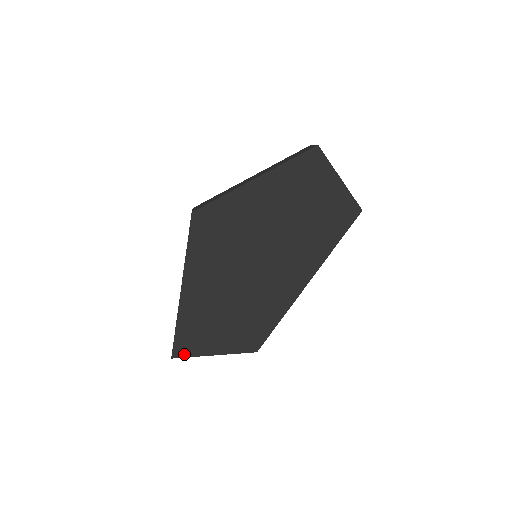
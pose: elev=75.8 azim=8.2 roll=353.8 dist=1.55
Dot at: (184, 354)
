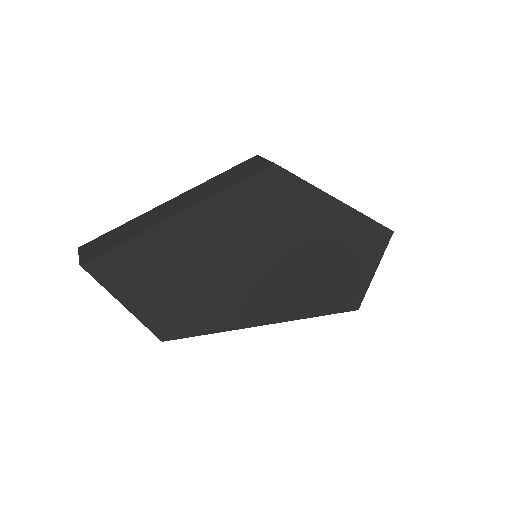
Dot at: (98, 274)
